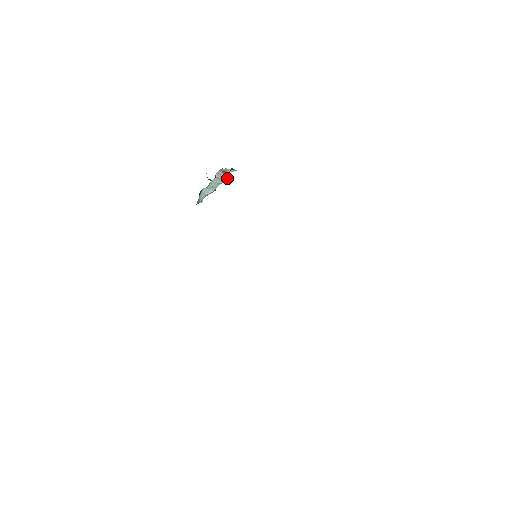
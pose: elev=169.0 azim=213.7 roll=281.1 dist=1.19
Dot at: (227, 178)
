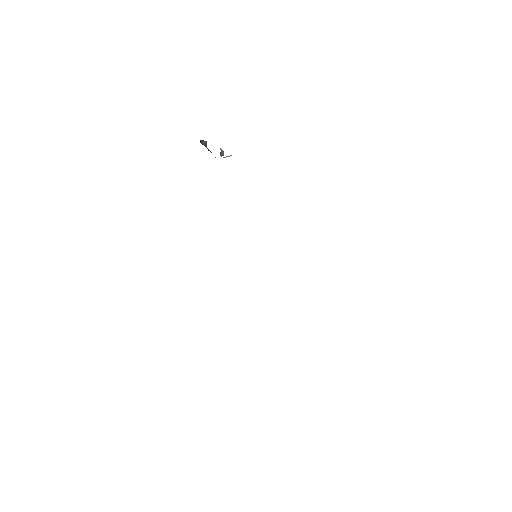
Dot at: (223, 155)
